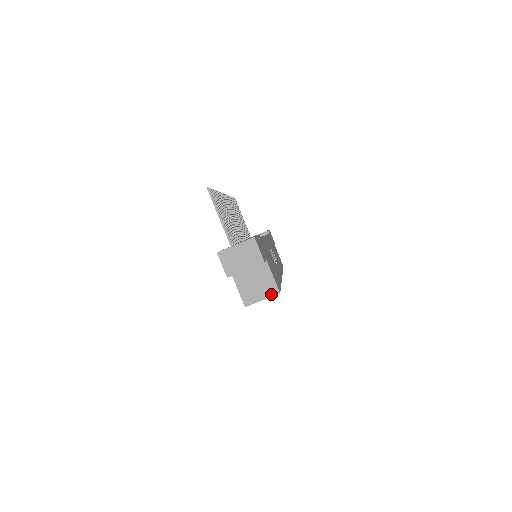
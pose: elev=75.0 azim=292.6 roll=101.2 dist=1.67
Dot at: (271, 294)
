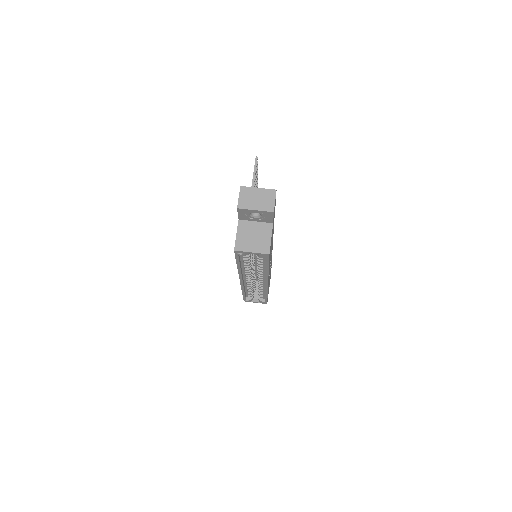
Dot at: (262, 251)
